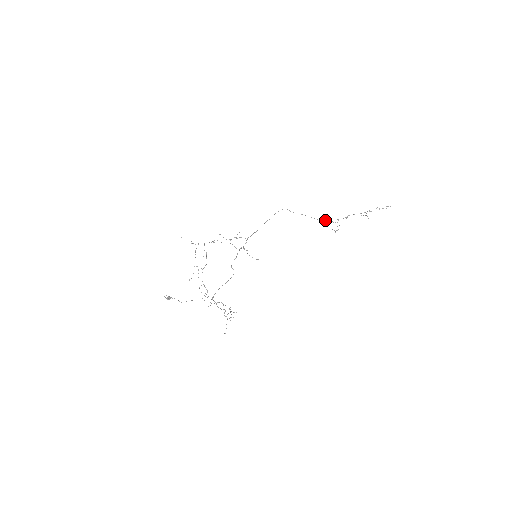
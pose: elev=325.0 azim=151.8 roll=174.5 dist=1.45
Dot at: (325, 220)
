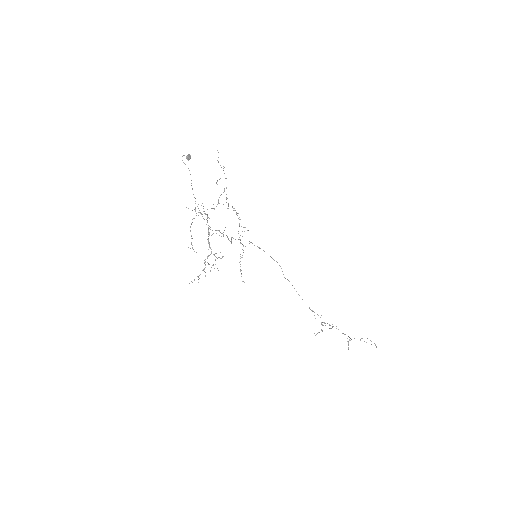
Dot at: occluded
